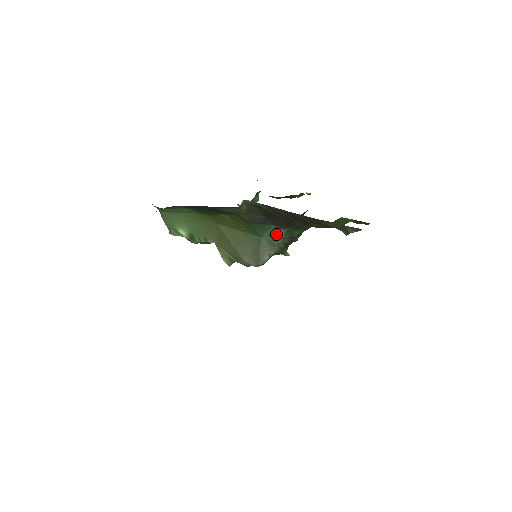
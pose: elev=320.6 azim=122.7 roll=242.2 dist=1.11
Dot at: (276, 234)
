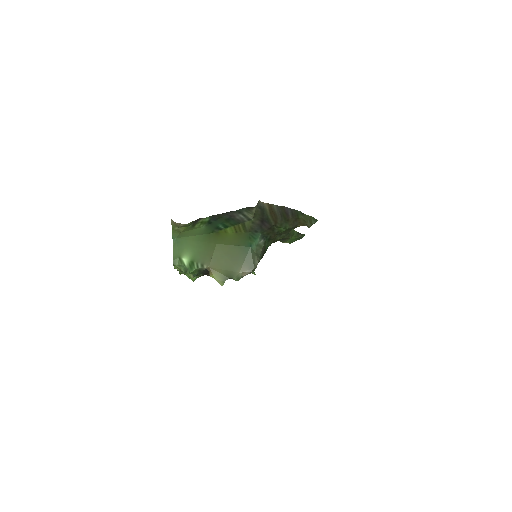
Dot at: (259, 244)
